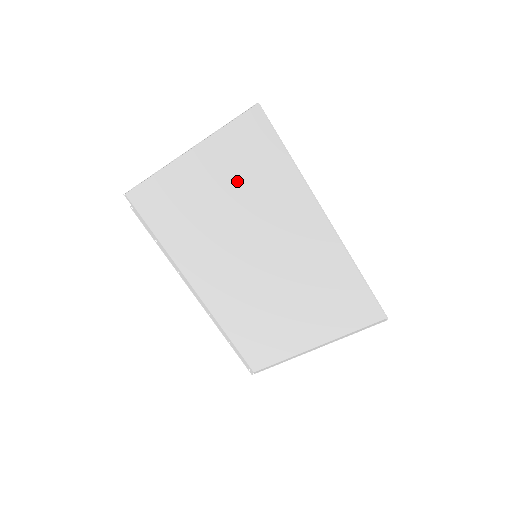
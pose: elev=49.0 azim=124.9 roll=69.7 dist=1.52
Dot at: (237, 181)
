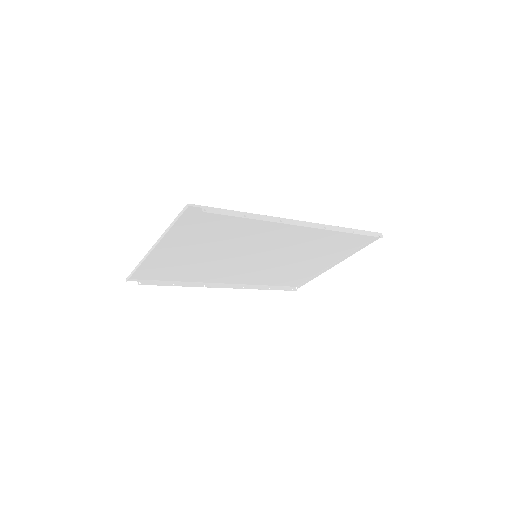
Dot at: (208, 239)
